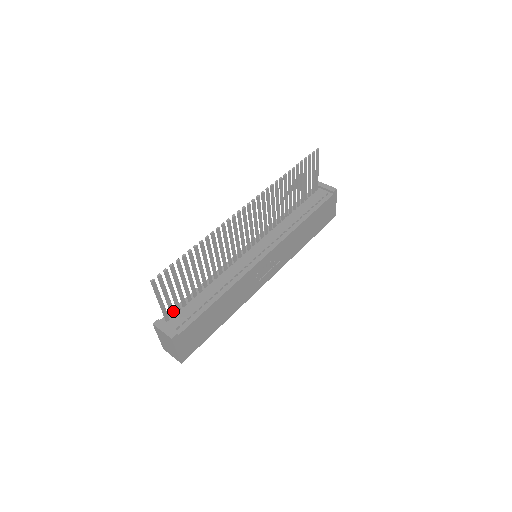
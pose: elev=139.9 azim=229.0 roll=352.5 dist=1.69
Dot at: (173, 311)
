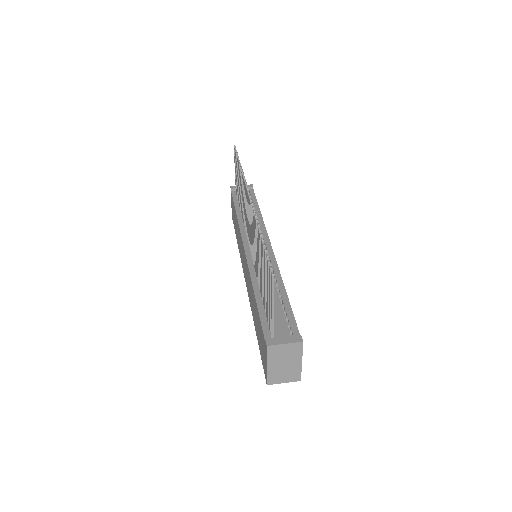
Dot at: occluded
